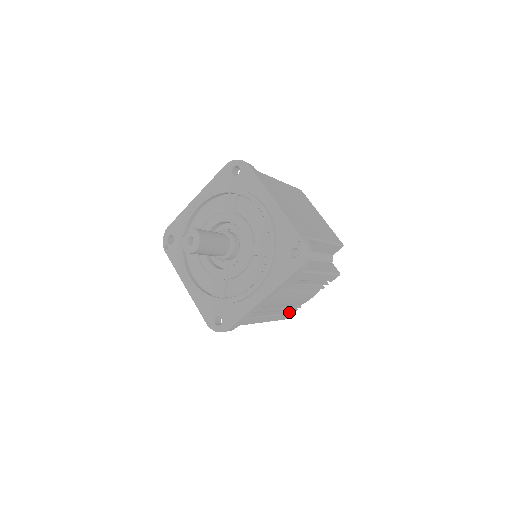
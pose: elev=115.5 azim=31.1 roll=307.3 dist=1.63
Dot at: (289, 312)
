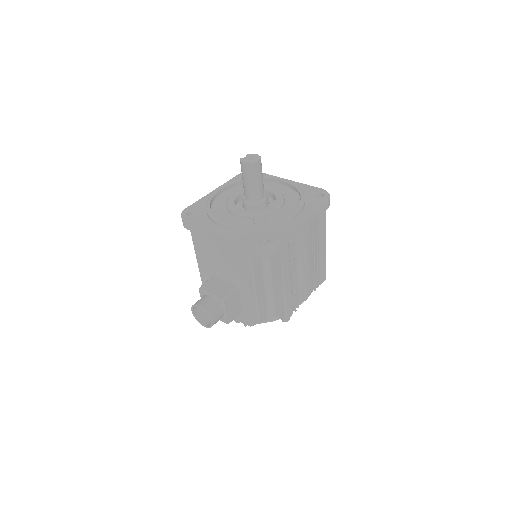
Dot at: (292, 307)
